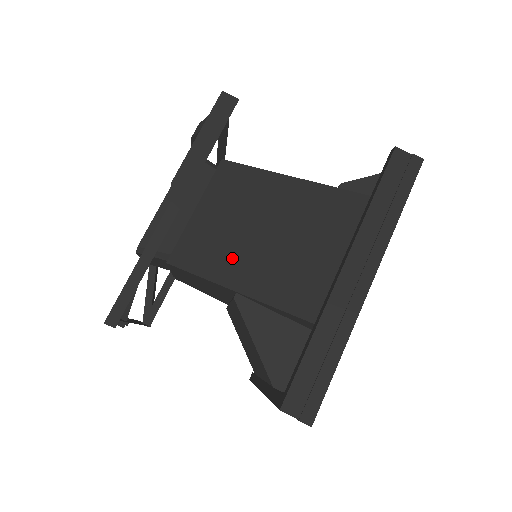
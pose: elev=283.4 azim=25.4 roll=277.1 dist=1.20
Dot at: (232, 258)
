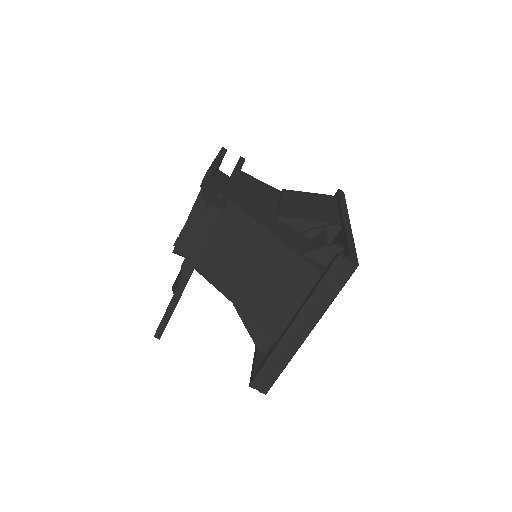
Dot at: (232, 281)
